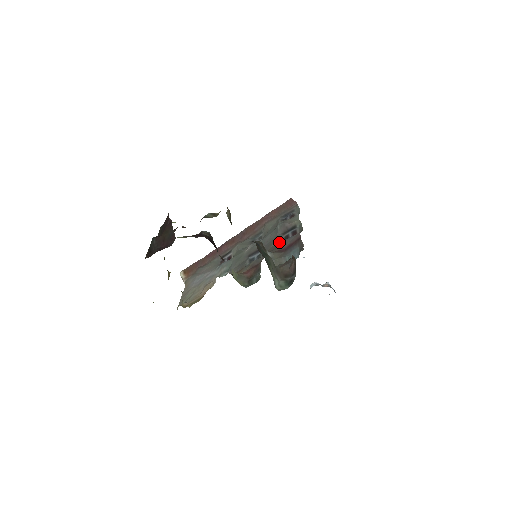
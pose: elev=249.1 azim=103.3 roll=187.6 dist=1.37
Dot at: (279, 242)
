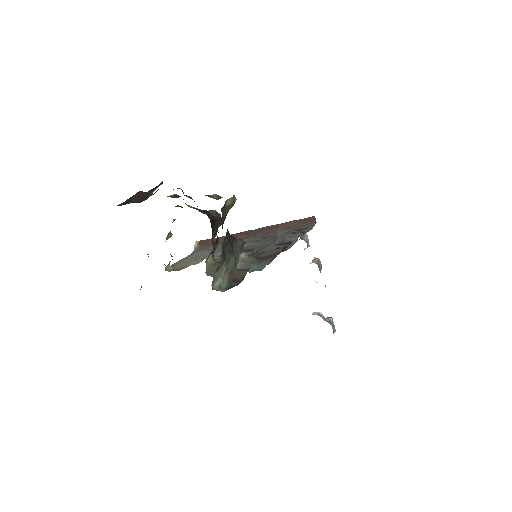
Dot at: (268, 250)
